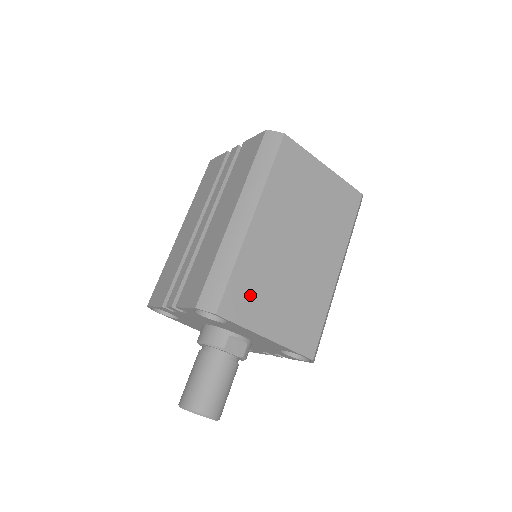
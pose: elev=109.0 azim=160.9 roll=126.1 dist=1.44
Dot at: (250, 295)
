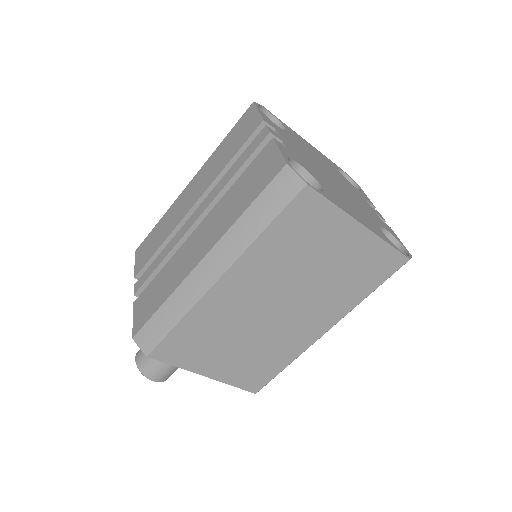
Dot at: (194, 345)
